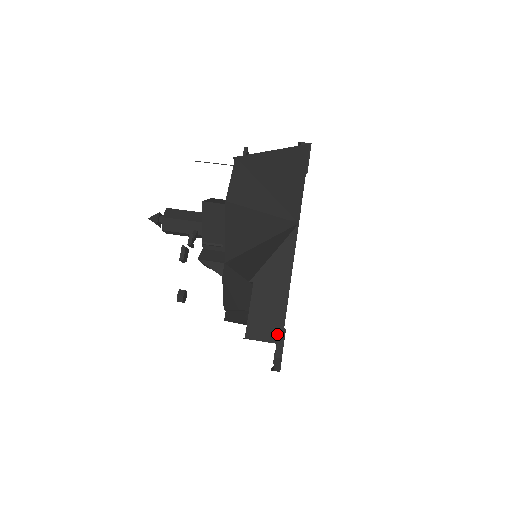
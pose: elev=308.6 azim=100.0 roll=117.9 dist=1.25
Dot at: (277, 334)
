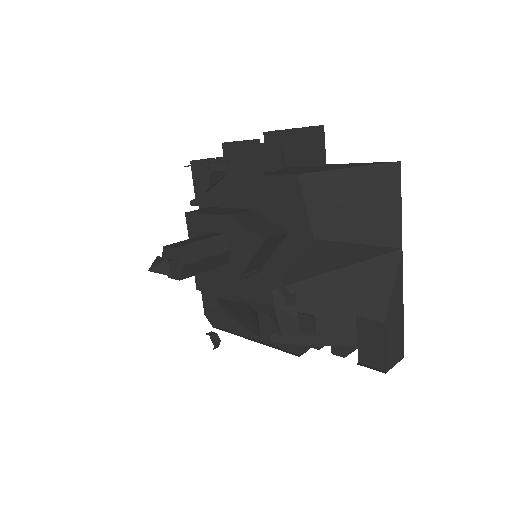
Dot at: (402, 352)
